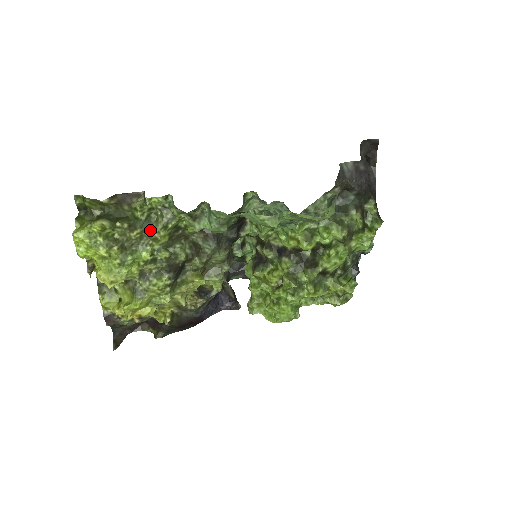
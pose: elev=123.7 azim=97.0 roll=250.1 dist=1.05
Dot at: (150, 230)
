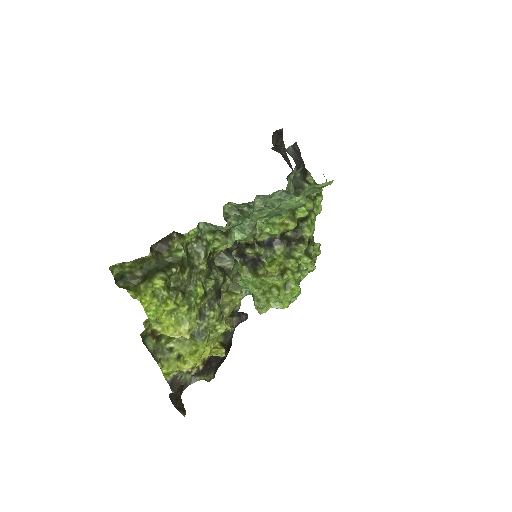
Dot at: (194, 265)
